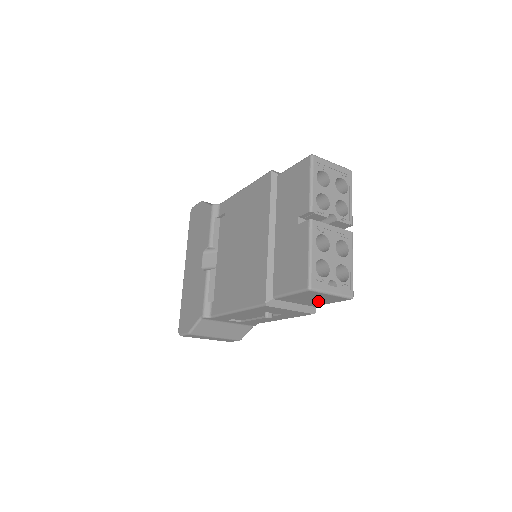
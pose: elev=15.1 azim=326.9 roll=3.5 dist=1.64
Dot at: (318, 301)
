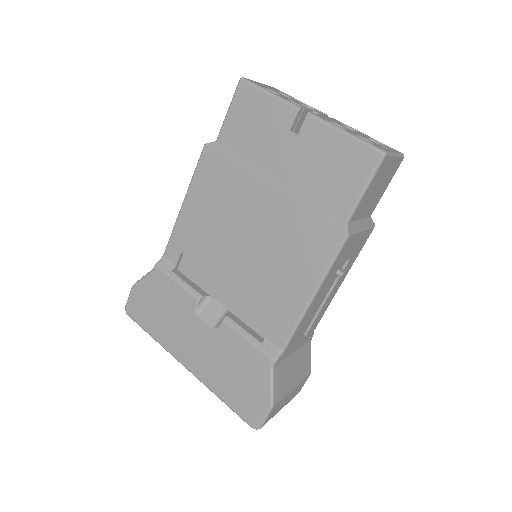
Dot at: (379, 192)
